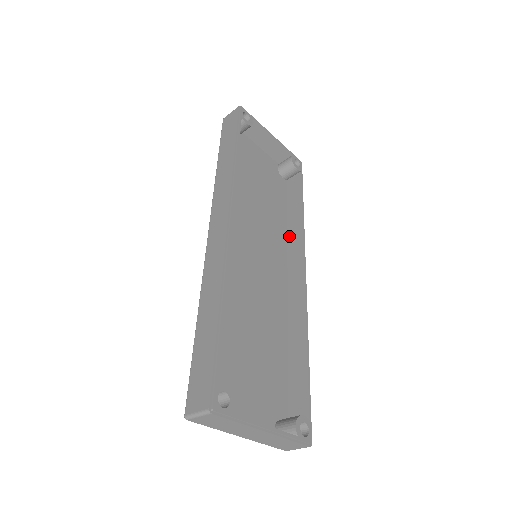
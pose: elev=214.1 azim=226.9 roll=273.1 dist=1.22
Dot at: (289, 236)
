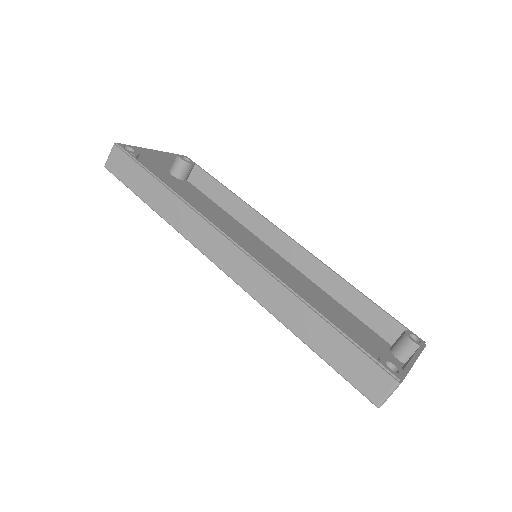
Dot at: (242, 222)
